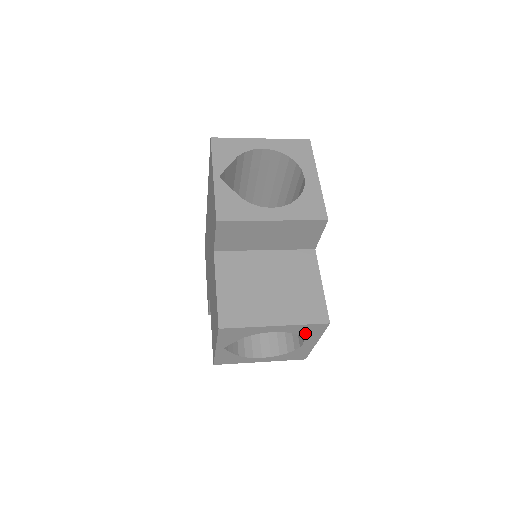
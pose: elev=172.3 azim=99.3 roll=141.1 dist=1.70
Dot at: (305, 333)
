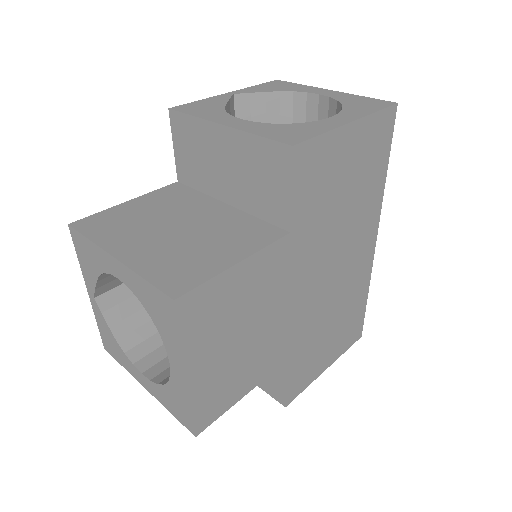
Dot at: (157, 318)
